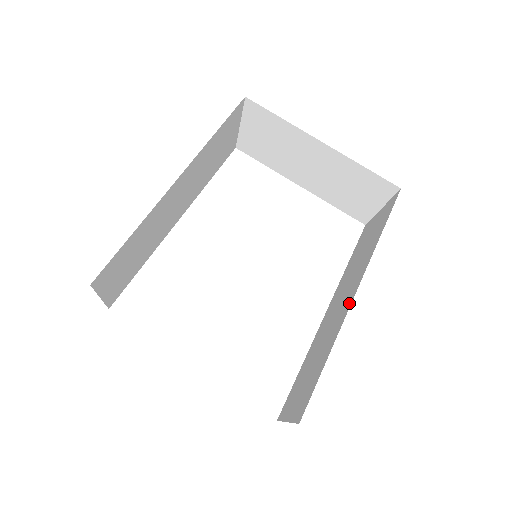
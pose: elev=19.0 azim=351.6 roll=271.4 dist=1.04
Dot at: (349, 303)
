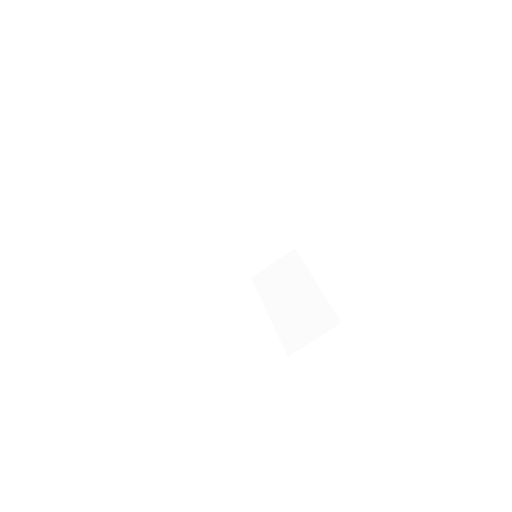
Dot at: occluded
